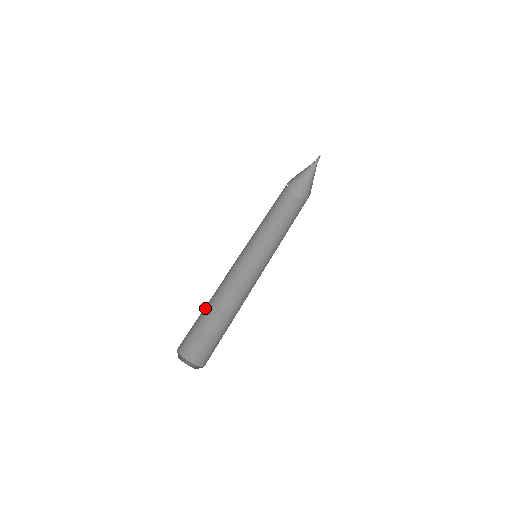
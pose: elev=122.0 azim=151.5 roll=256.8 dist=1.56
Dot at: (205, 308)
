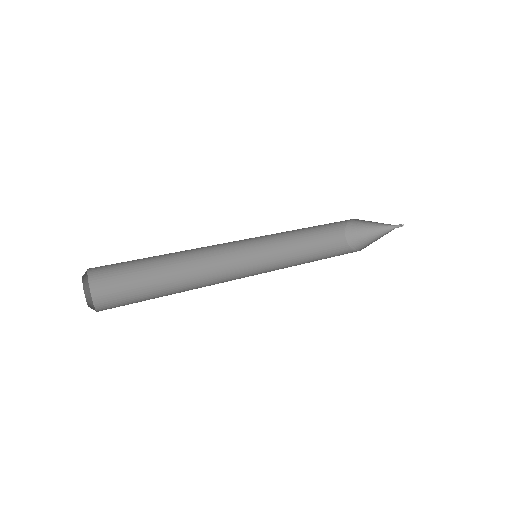
Dot at: (157, 262)
